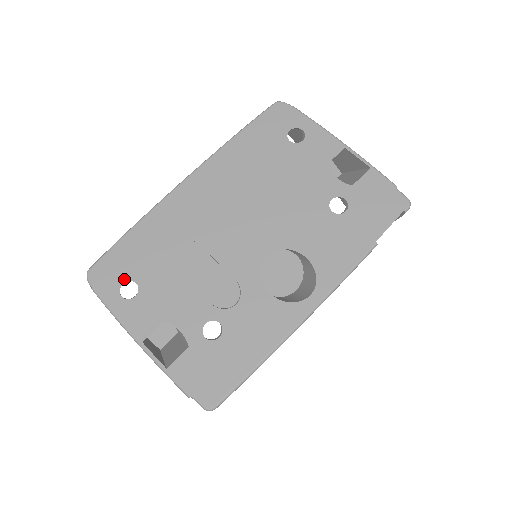
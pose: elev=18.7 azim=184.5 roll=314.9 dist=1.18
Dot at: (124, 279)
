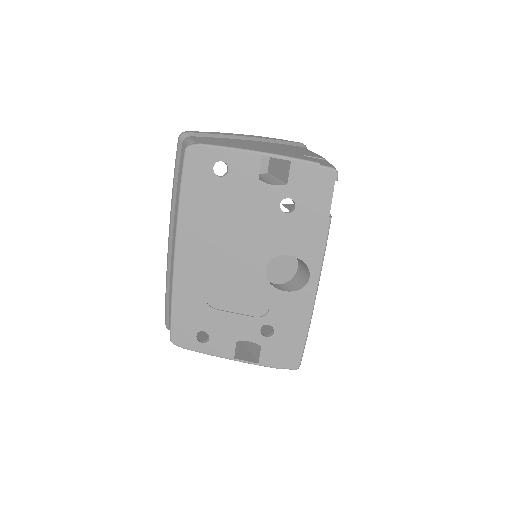
Dot at: (194, 333)
